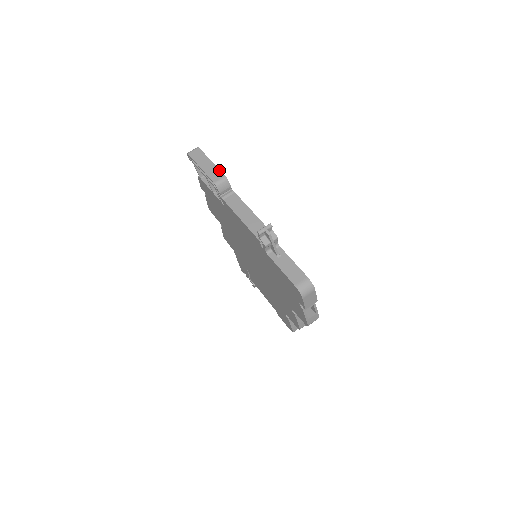
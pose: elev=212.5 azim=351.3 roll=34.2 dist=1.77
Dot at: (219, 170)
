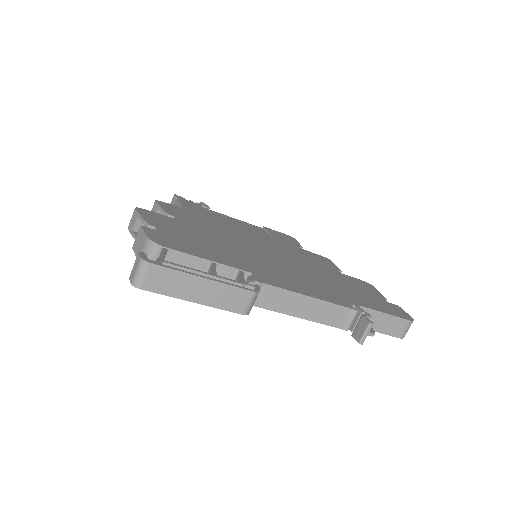
Dot at: (234, 288)
